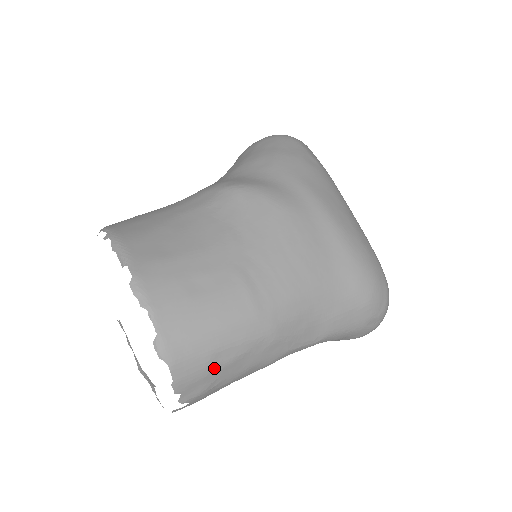
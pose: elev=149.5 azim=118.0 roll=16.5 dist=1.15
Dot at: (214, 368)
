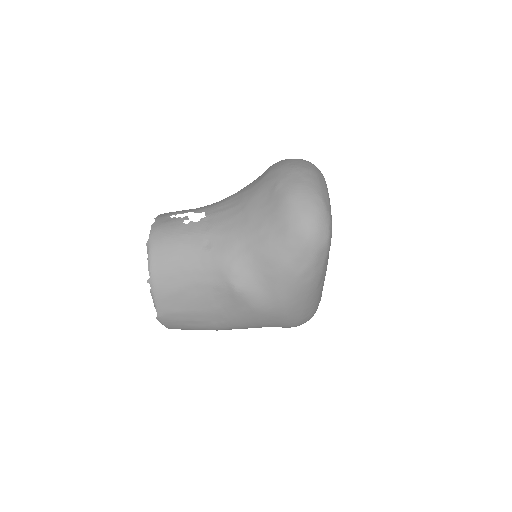
Dot at: occluded
